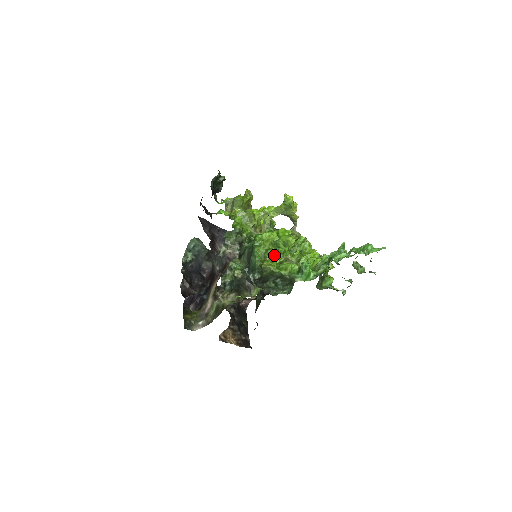
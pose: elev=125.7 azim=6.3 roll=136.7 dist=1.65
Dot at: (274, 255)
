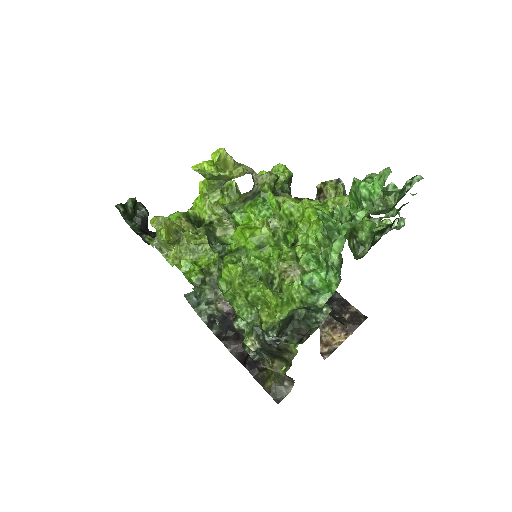
Dot at: (260, 296)
